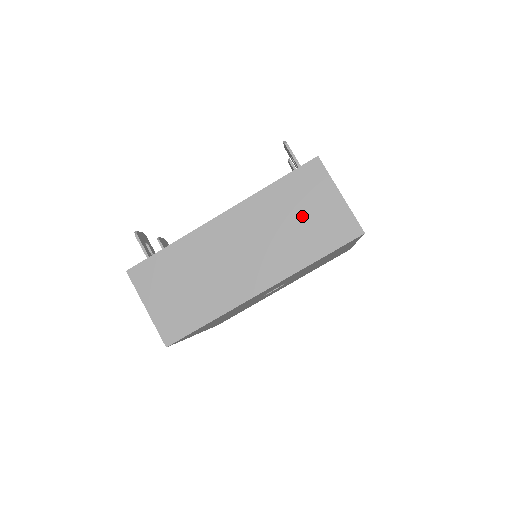
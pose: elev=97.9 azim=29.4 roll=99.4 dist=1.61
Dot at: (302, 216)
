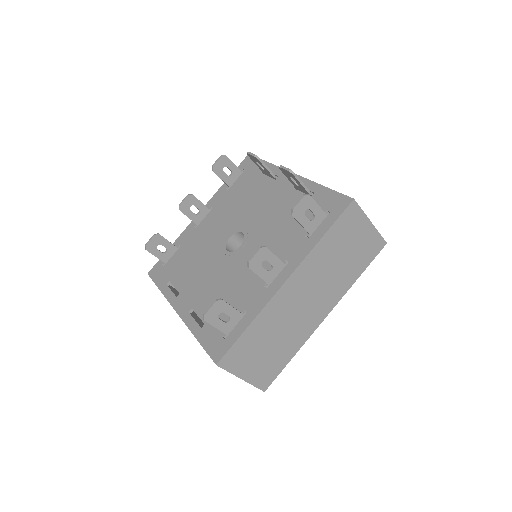
Dot at: occluded
